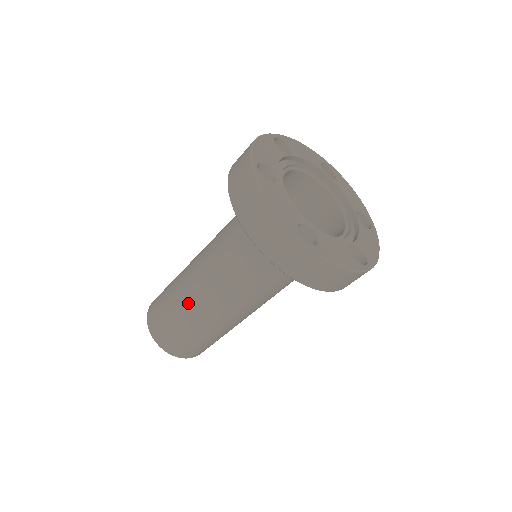
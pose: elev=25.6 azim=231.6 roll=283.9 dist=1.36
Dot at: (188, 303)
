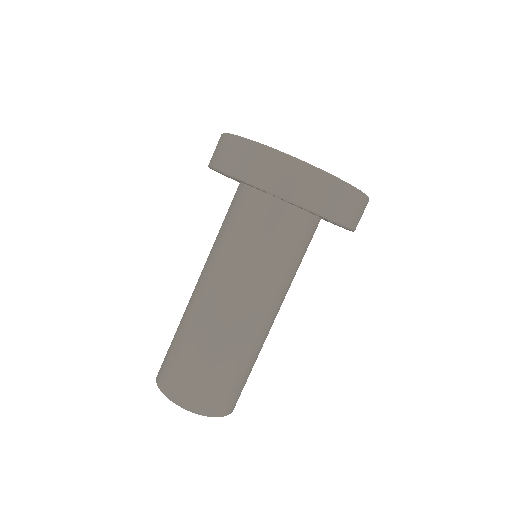
Dot at: (199, 322)
